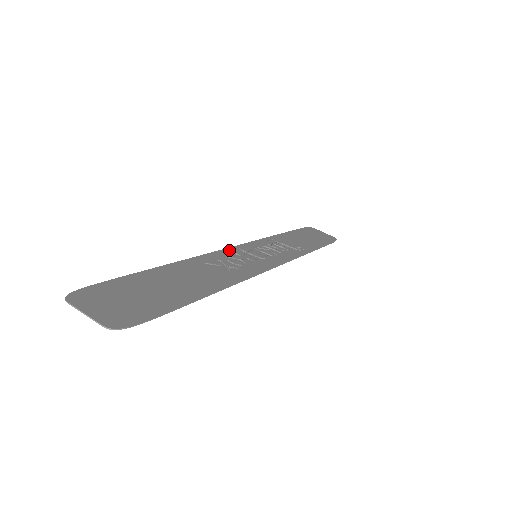
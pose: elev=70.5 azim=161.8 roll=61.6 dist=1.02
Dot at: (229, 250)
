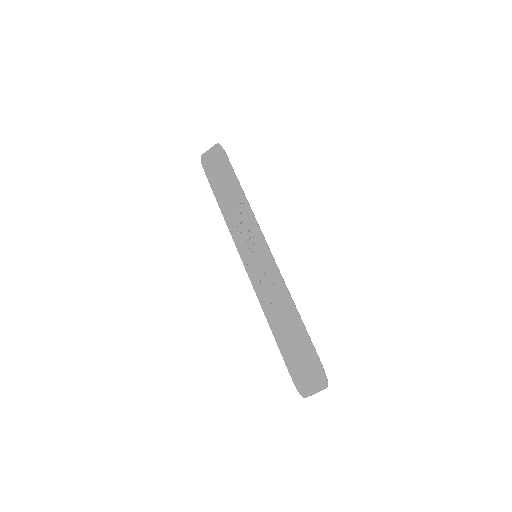
Dot at: (250, 274)
